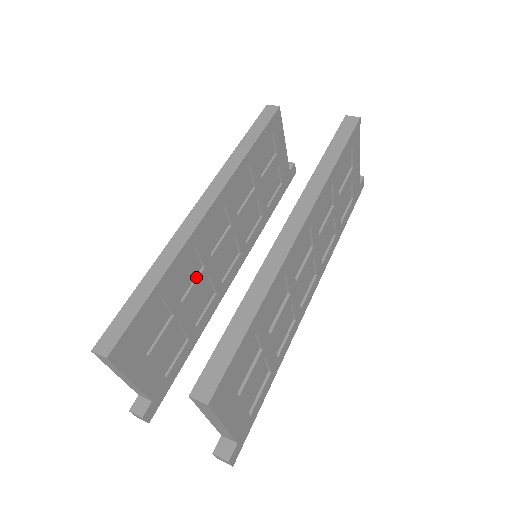
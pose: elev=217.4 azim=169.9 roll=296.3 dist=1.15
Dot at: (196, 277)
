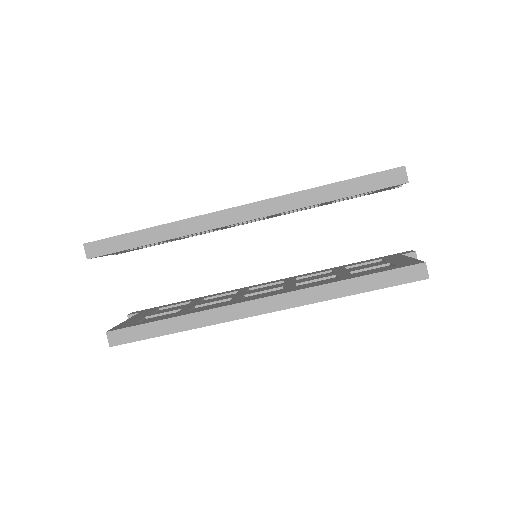
Dot at: occluded
